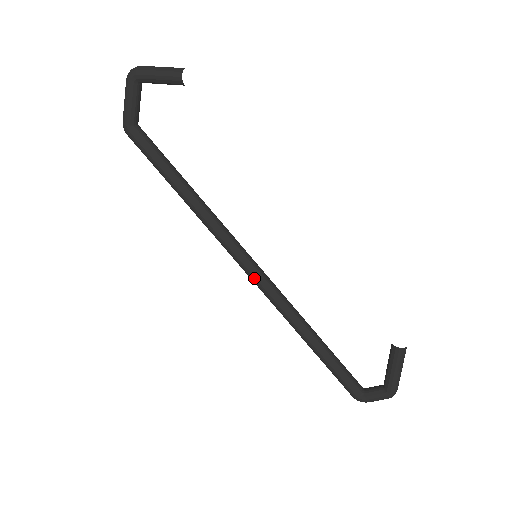
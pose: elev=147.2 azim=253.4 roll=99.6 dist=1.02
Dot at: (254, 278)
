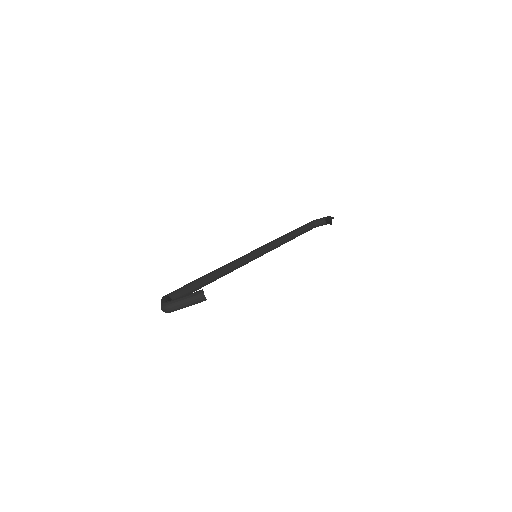
Dot at: occluded
